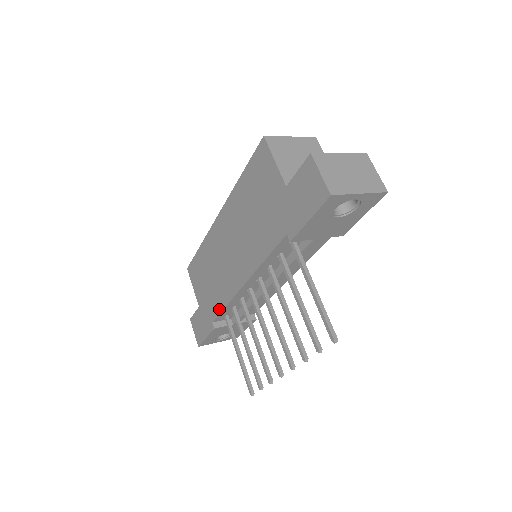
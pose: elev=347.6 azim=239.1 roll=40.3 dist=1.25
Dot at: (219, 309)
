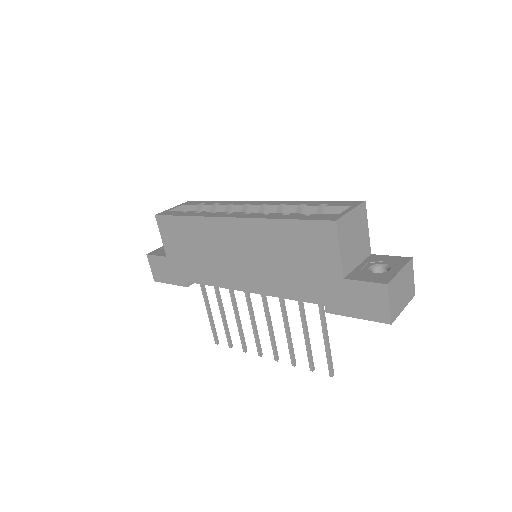
Dot at: (201, 281)
